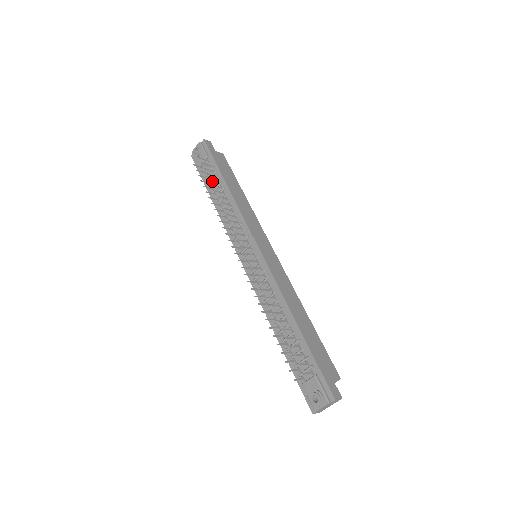
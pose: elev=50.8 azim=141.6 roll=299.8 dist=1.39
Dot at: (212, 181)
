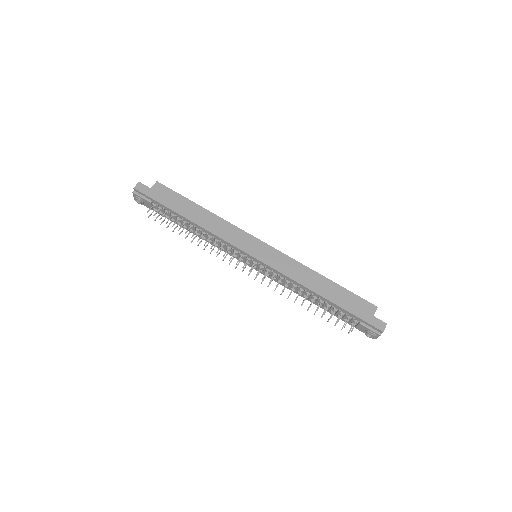
Dot at: (173, 218)
